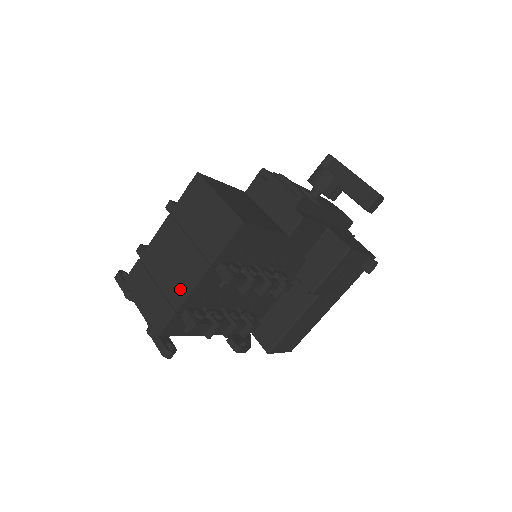
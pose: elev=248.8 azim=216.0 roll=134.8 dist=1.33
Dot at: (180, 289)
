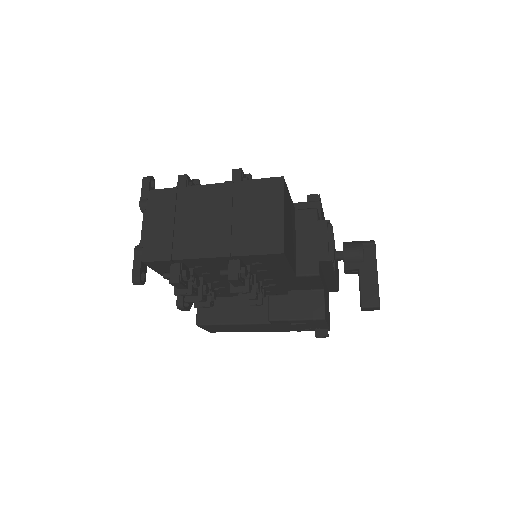
Dot at: (190, 247)
